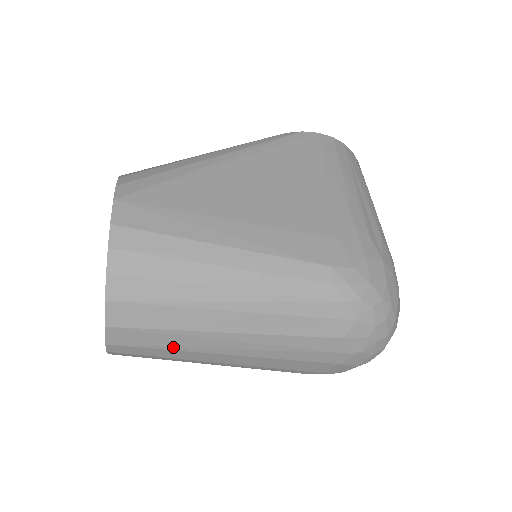
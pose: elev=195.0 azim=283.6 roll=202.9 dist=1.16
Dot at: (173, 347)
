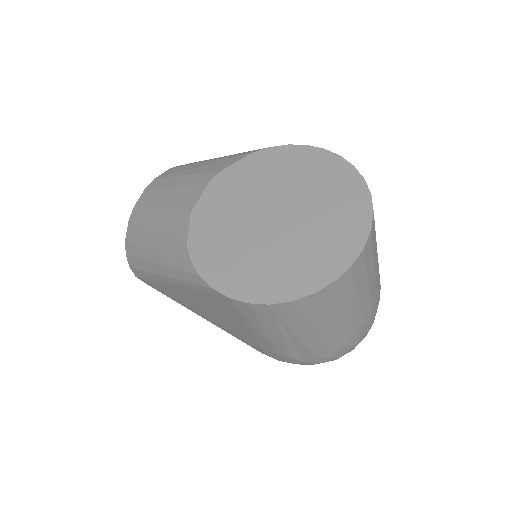
Dot at: occluded
